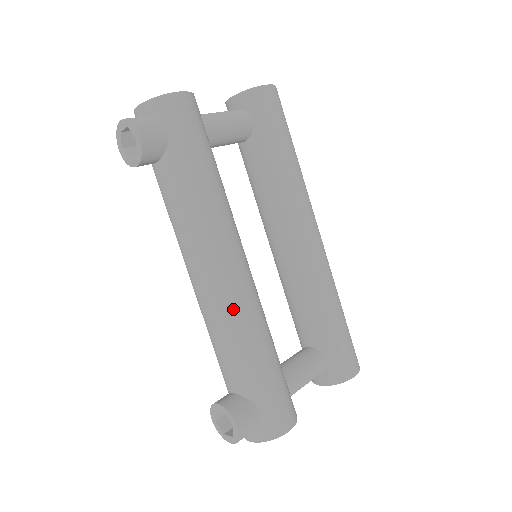
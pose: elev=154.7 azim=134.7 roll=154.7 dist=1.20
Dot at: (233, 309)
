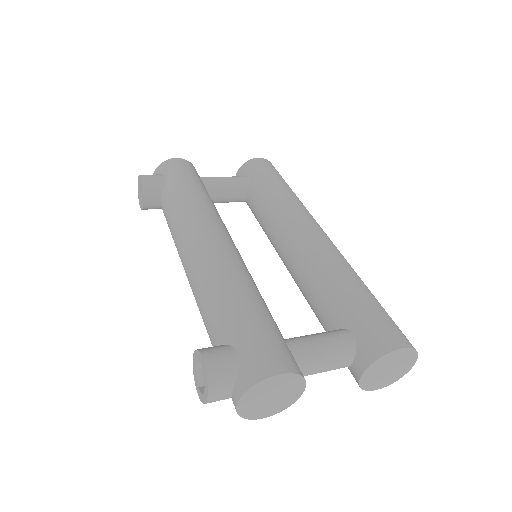
Dot at: (209, 265)
